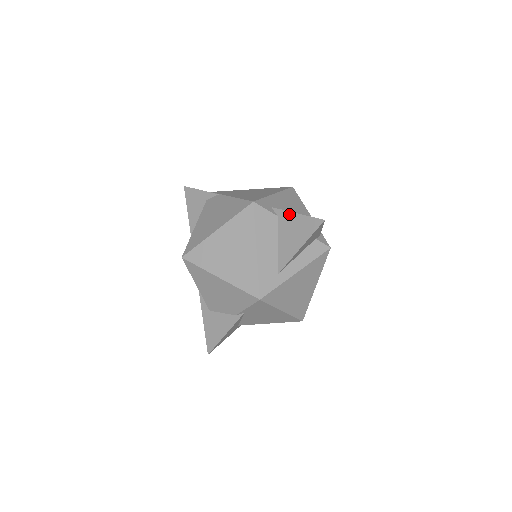
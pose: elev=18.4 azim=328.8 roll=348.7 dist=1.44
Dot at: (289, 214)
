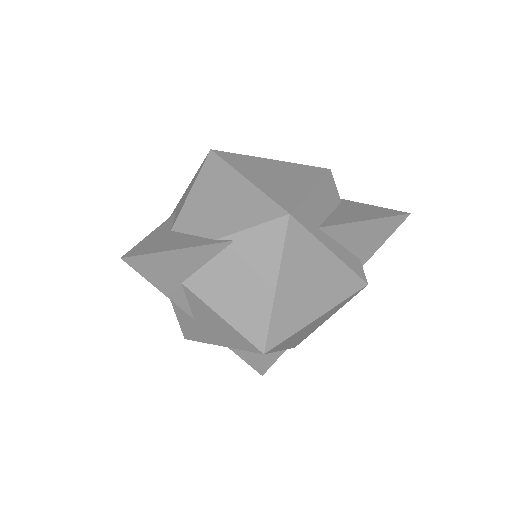
Dot at: (359, 203)
